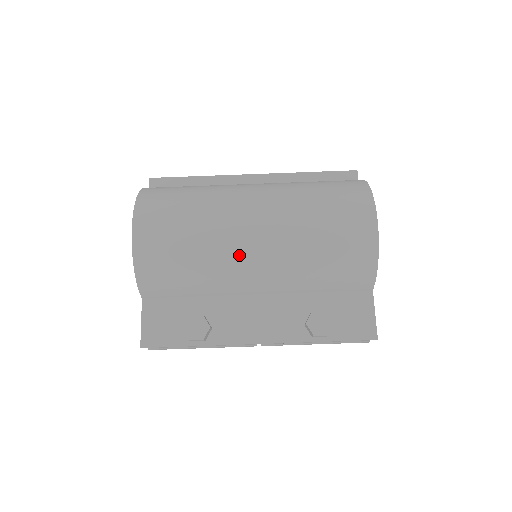
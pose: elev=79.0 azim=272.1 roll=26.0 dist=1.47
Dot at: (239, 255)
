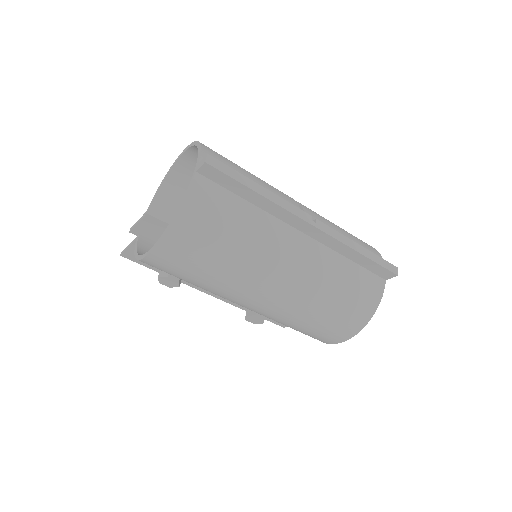
Dot at: occluded
